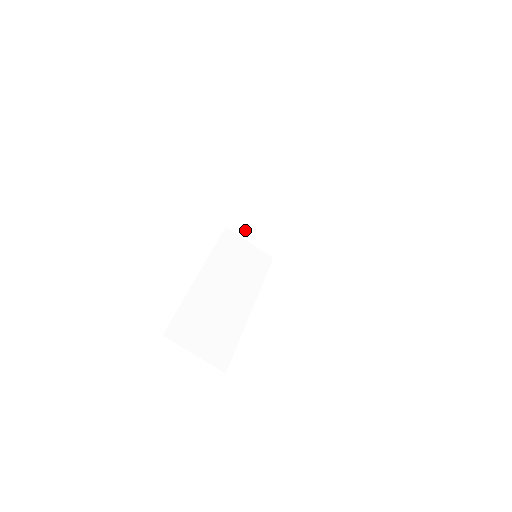
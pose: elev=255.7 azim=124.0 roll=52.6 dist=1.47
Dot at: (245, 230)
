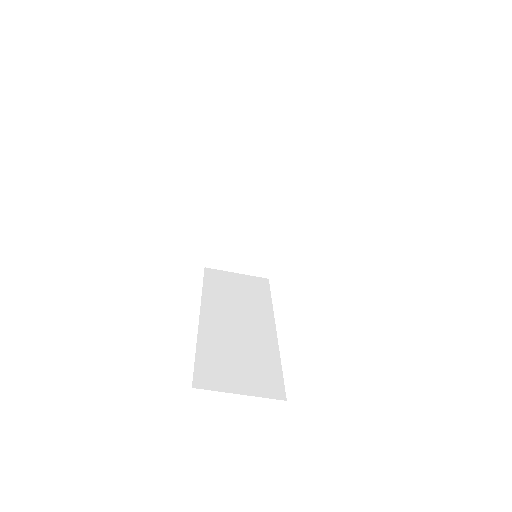
Dot at: (226, 260)
